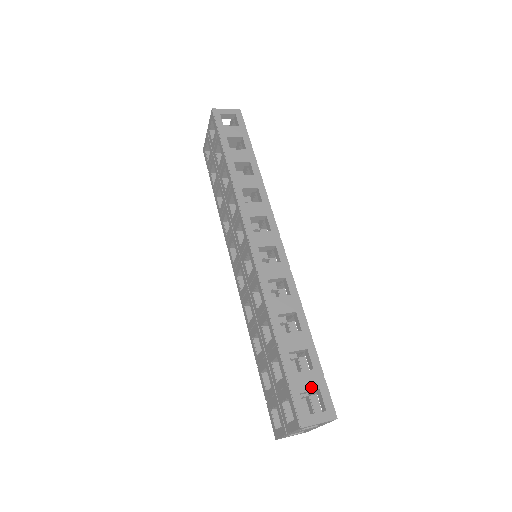
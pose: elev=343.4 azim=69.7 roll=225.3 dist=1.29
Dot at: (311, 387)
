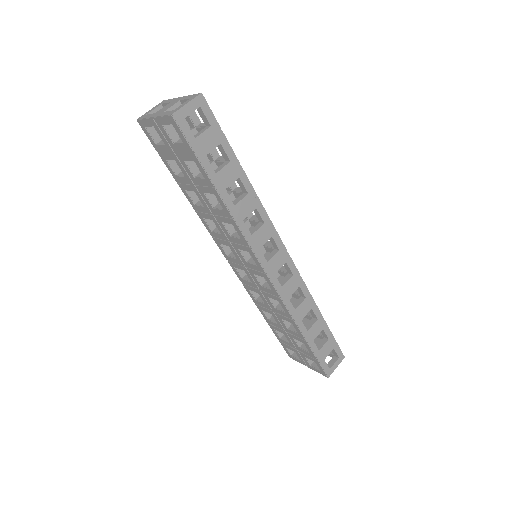
Dot at: (329, 351)
